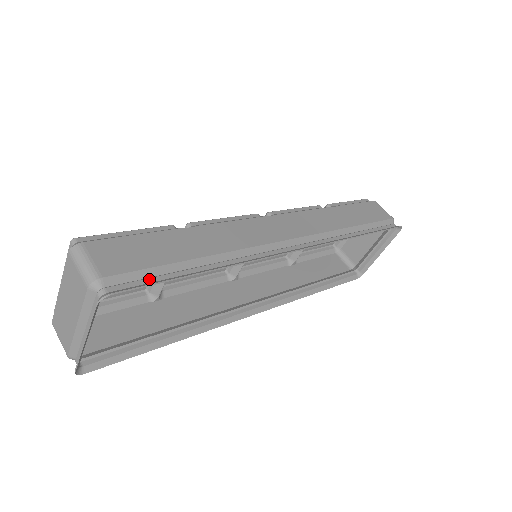
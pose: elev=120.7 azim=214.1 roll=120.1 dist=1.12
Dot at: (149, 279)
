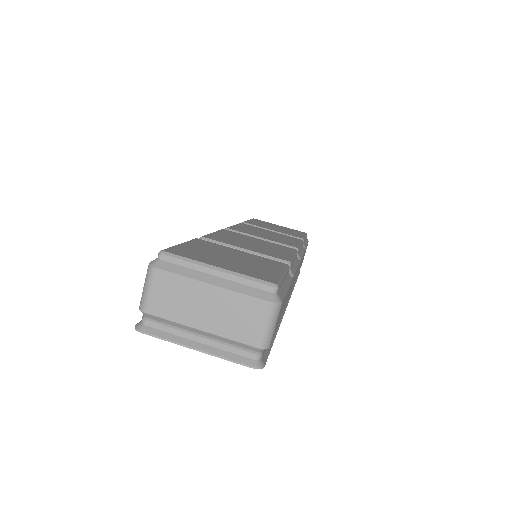
Dot at: occluded
